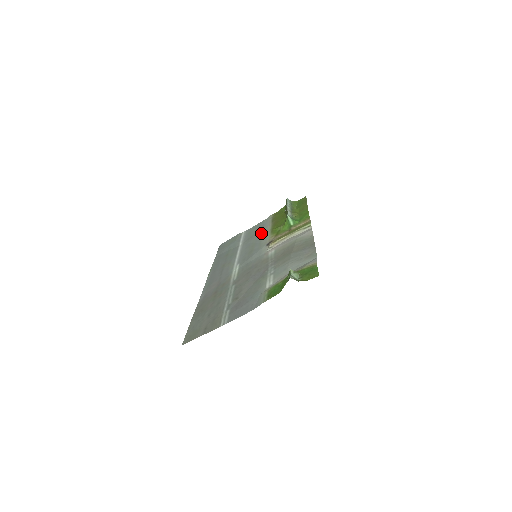
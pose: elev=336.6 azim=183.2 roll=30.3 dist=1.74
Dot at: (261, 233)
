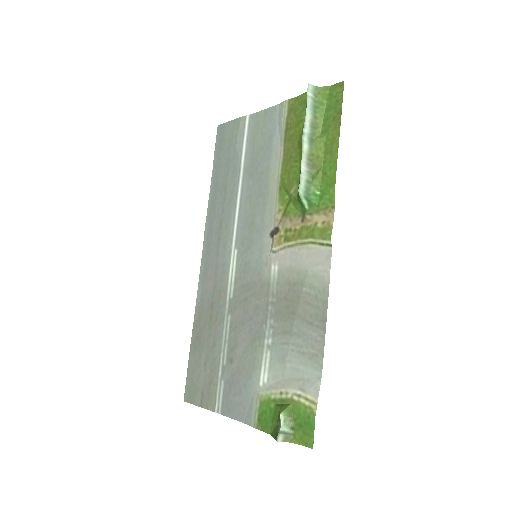
Dot at: (267, 171)
